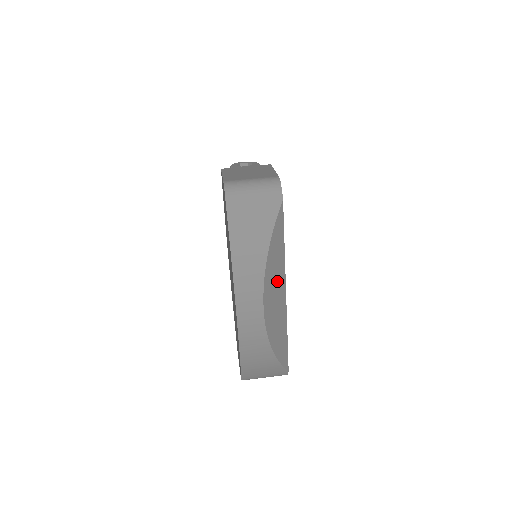
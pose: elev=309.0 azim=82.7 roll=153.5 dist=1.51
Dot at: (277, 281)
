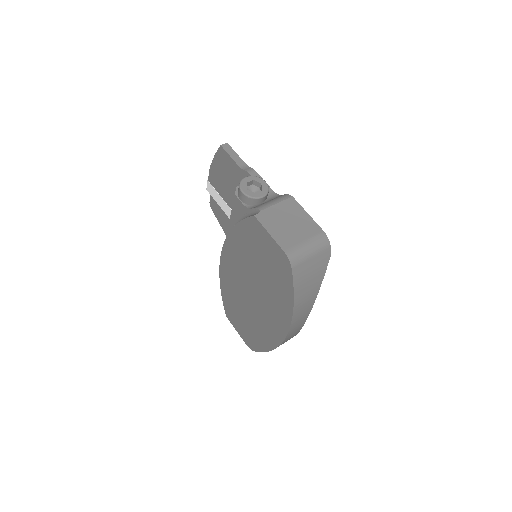
Dot at: occluded
